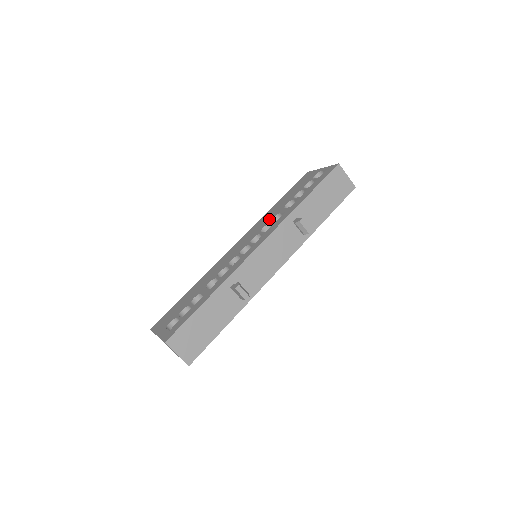
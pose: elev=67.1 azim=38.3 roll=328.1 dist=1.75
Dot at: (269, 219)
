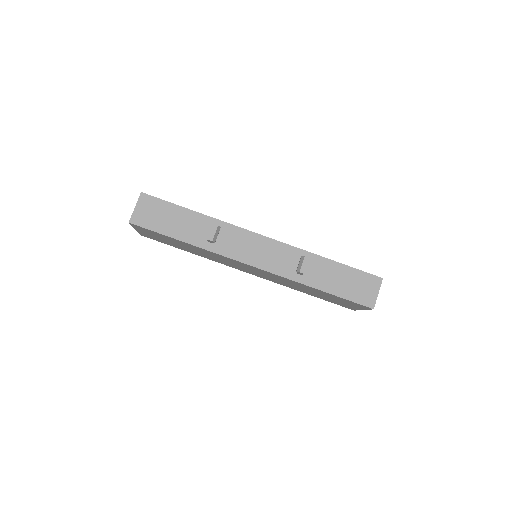
Dot at: occluded
